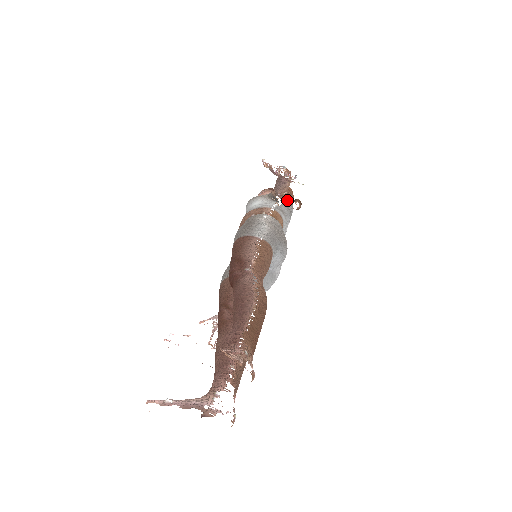
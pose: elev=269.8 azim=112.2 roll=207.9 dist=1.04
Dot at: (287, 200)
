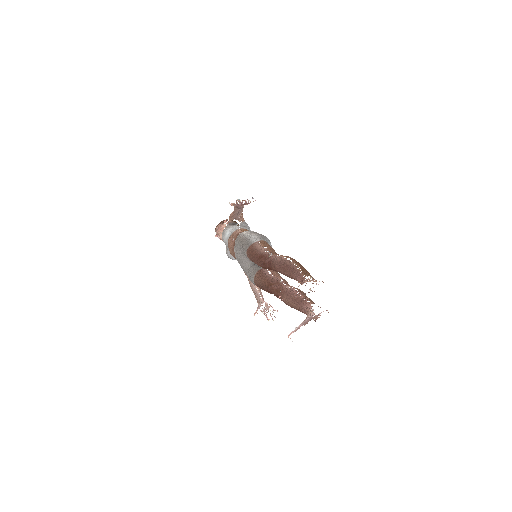
Dot at: (242, 219)
